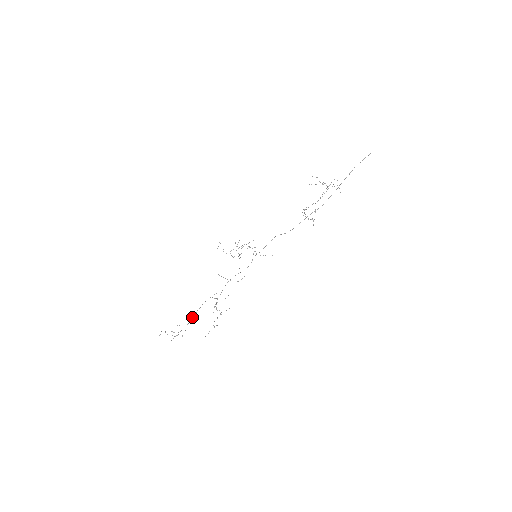
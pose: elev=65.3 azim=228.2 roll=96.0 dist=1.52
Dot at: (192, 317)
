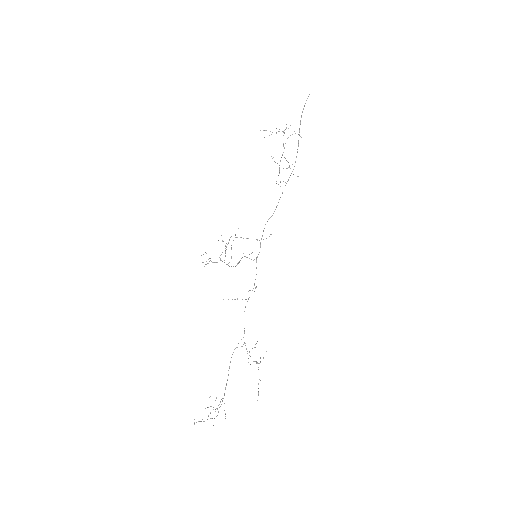
Dot at: occluded
